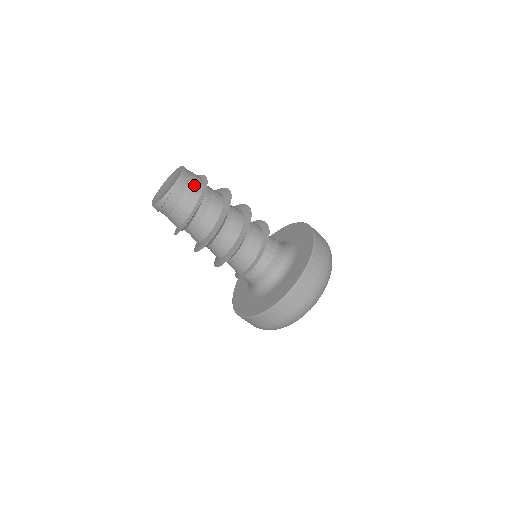
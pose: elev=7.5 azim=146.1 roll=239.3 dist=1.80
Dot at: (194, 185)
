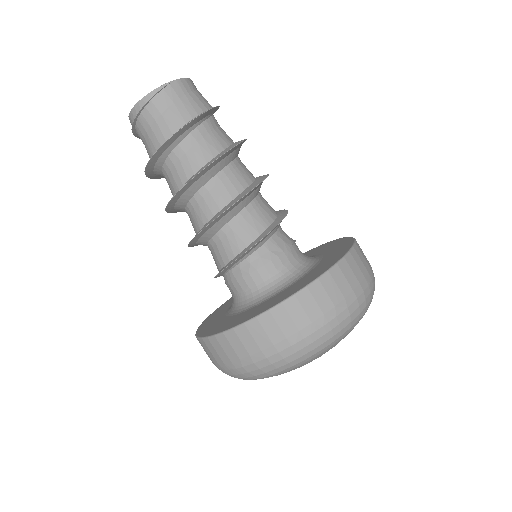
Dot at: (196, 100)
